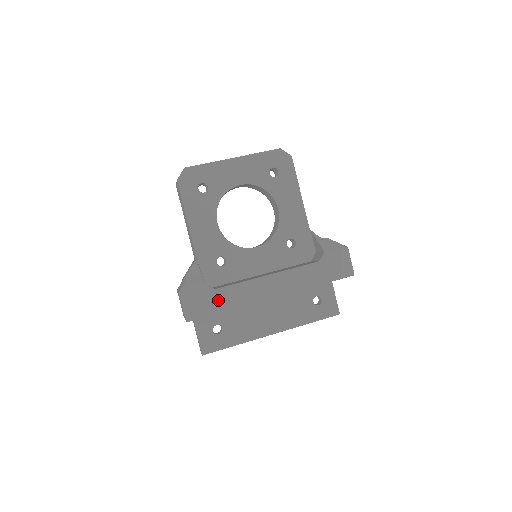
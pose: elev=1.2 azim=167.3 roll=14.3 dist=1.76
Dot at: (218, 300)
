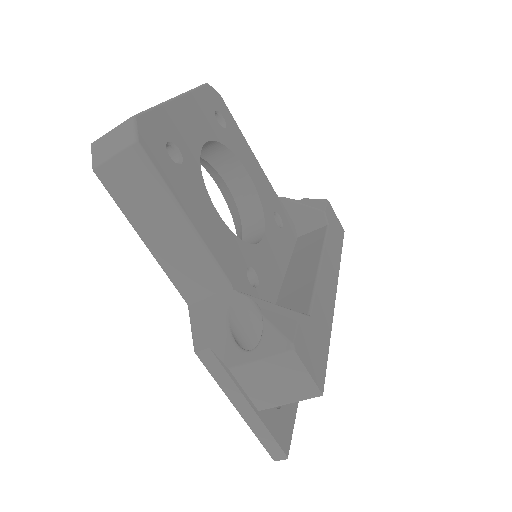
Dot at: (319, 330)
